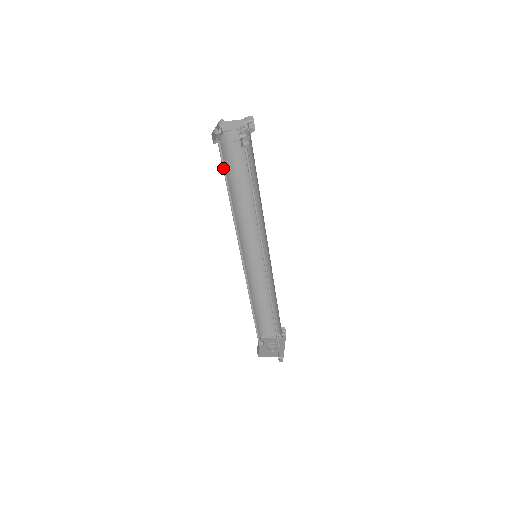
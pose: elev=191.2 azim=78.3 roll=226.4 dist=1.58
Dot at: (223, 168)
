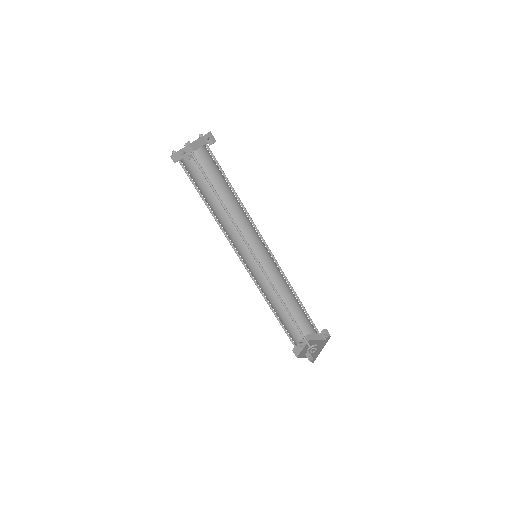
Dot at: (192, 181)
